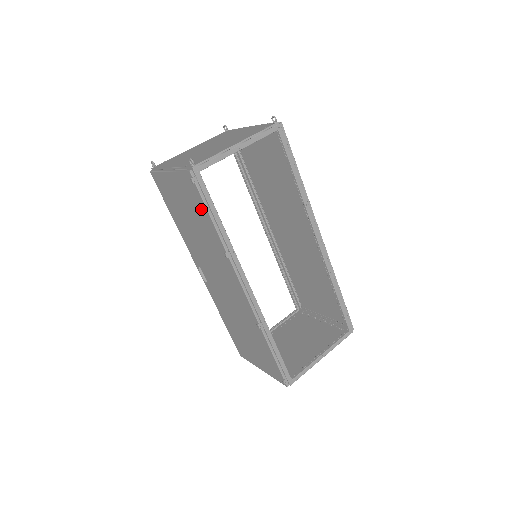
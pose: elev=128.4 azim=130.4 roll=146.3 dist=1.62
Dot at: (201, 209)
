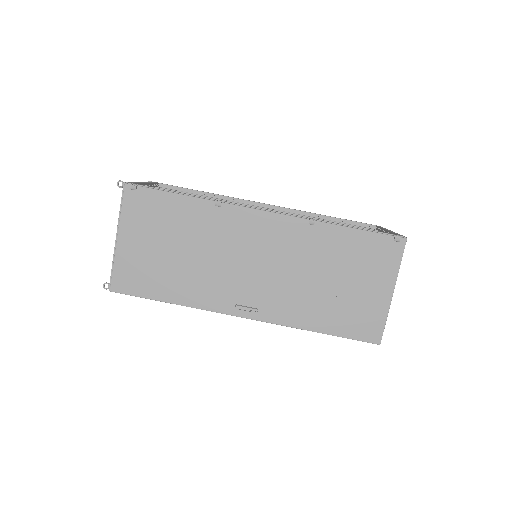
Dot at: (164, 205)
